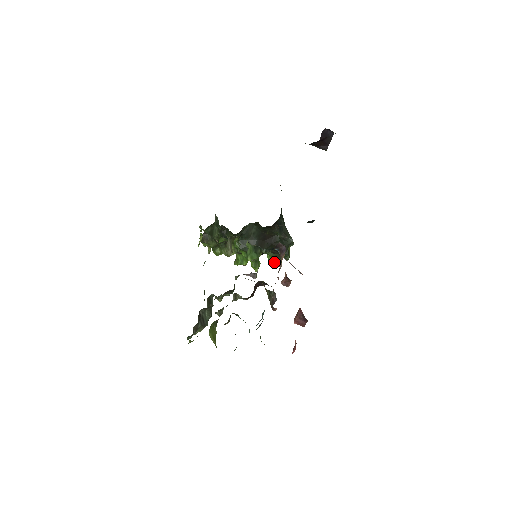
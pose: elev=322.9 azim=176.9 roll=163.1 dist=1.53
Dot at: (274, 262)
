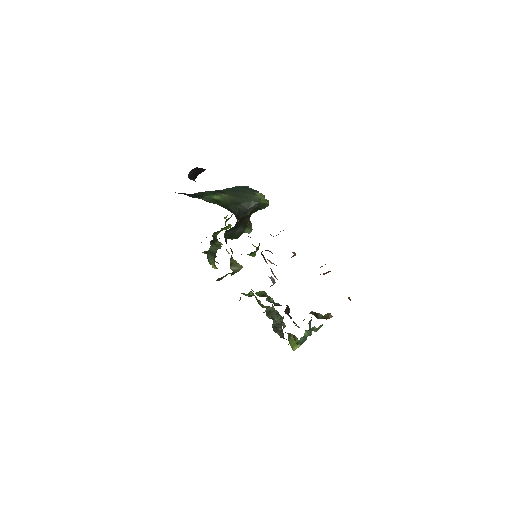
Dot at: occluded
